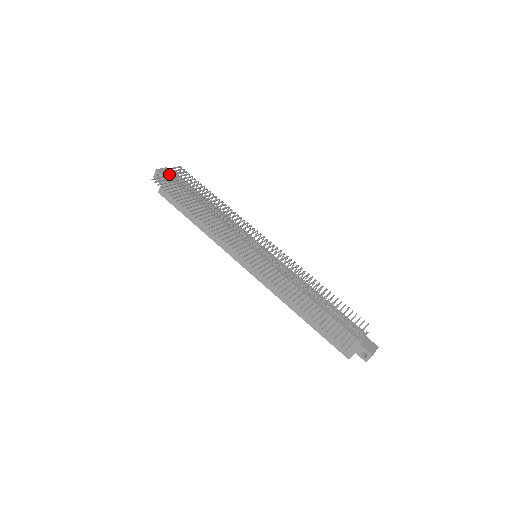
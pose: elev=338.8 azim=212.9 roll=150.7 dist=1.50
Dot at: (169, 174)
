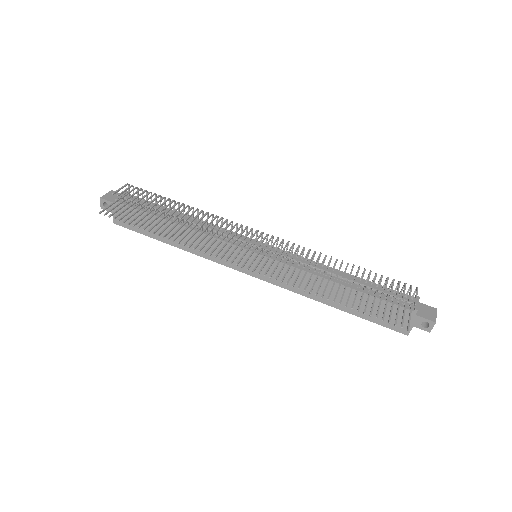
Dot at: (118, 198)
